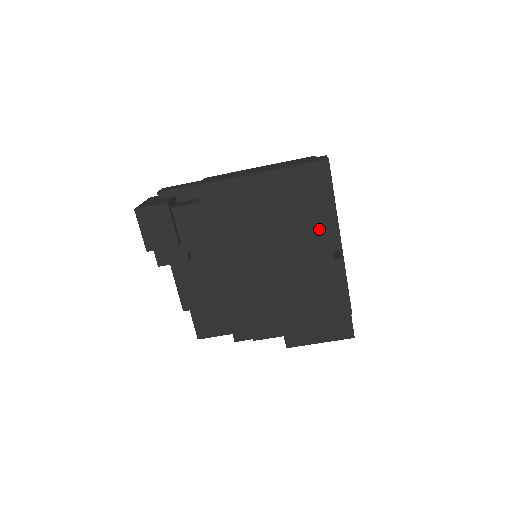
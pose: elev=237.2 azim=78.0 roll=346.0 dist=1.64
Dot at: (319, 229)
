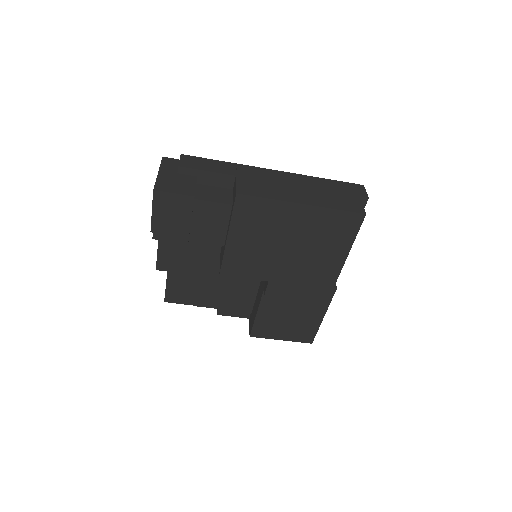
Dot at: (333, 266)
